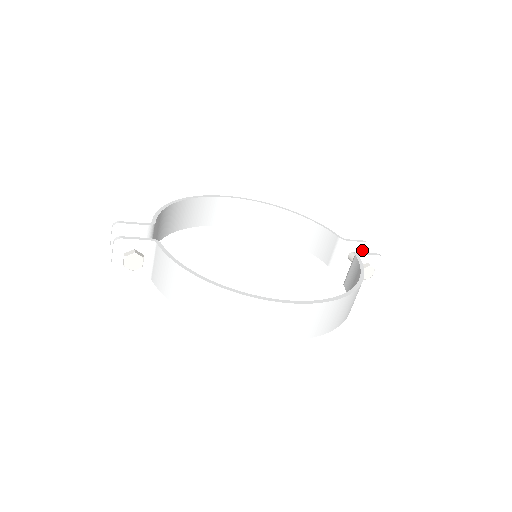
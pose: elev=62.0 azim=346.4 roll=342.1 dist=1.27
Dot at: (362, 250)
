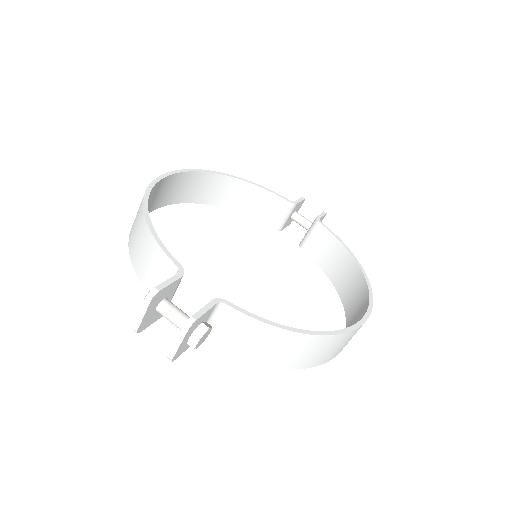
Dot at: (300, 206)
